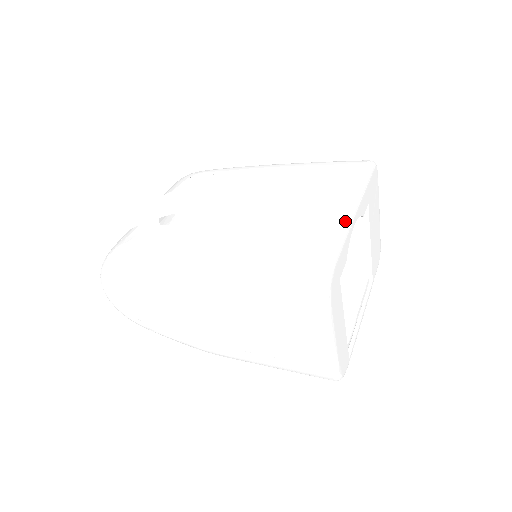
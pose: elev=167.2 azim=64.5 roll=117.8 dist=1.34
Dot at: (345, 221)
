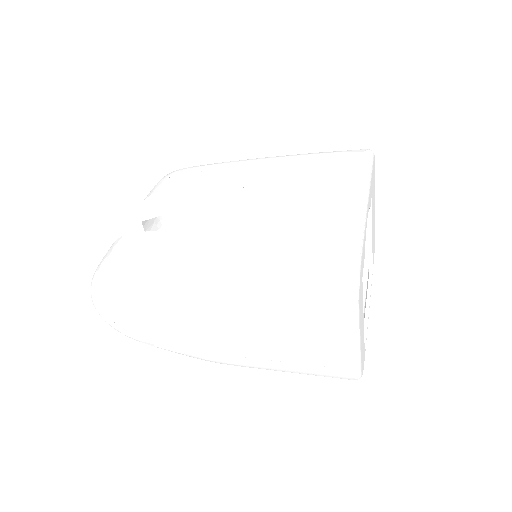
Dot at: (361, 216)
